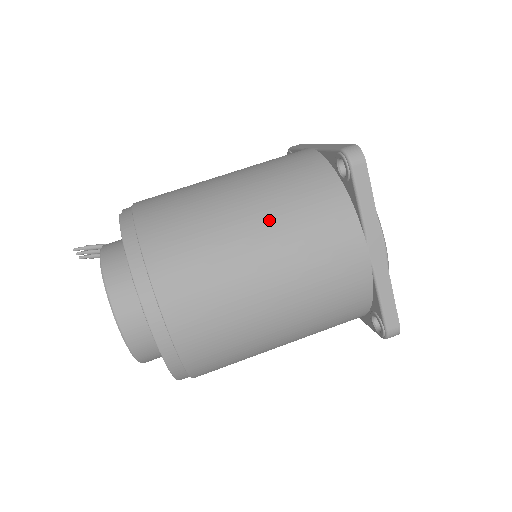
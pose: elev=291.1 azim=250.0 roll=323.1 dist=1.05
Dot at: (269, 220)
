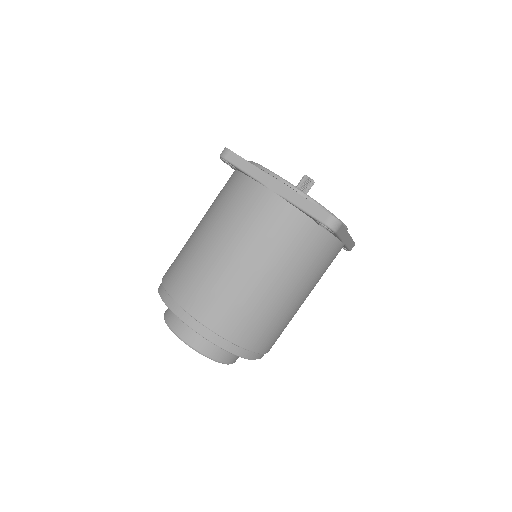
Dot at: (211, 220)
